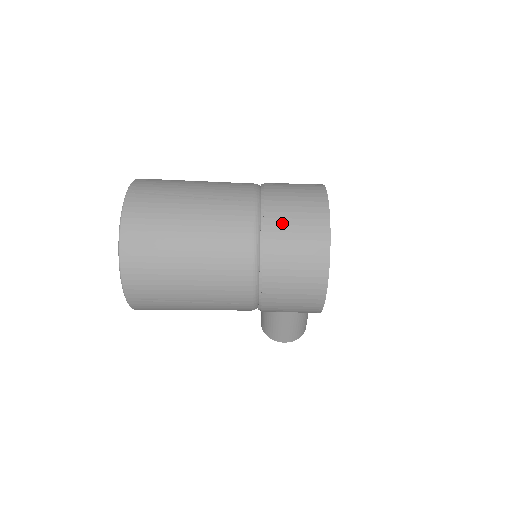
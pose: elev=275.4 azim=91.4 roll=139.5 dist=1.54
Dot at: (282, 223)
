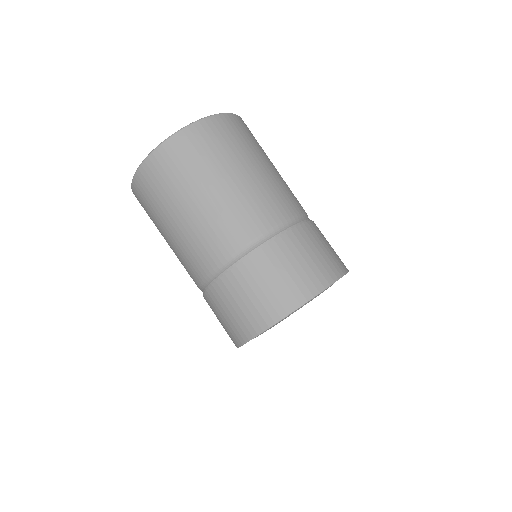
Dot at: (237, 289)
